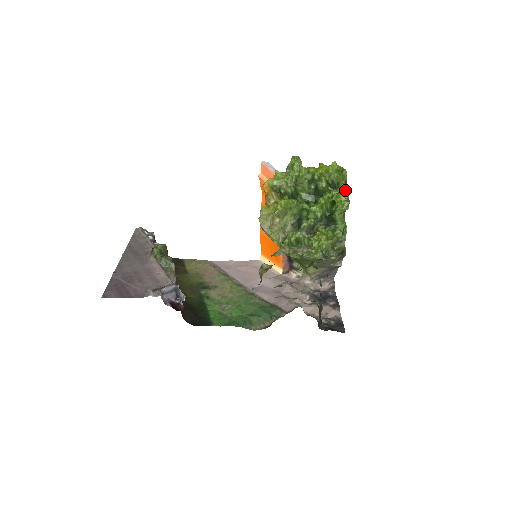
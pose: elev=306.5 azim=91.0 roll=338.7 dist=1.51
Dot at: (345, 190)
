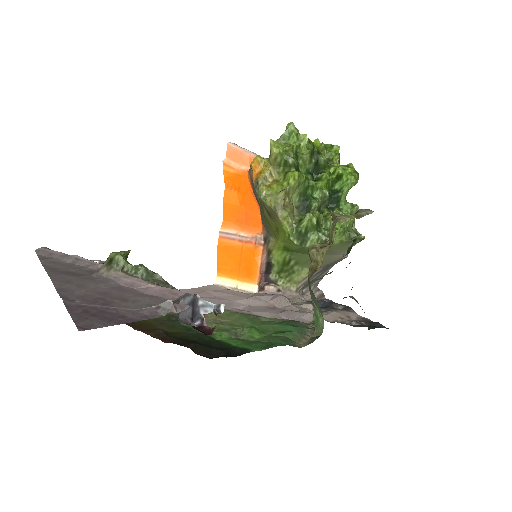
Dot at: occluded
